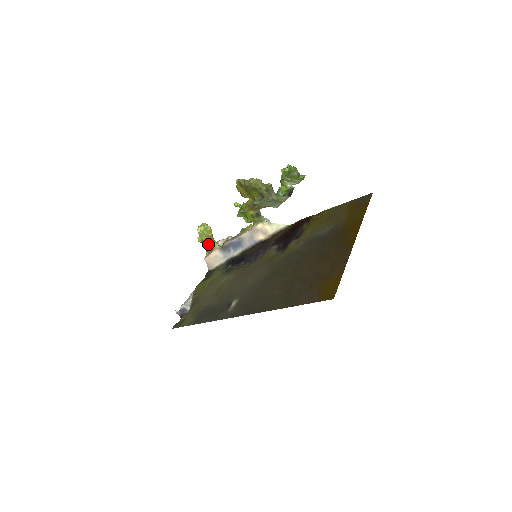
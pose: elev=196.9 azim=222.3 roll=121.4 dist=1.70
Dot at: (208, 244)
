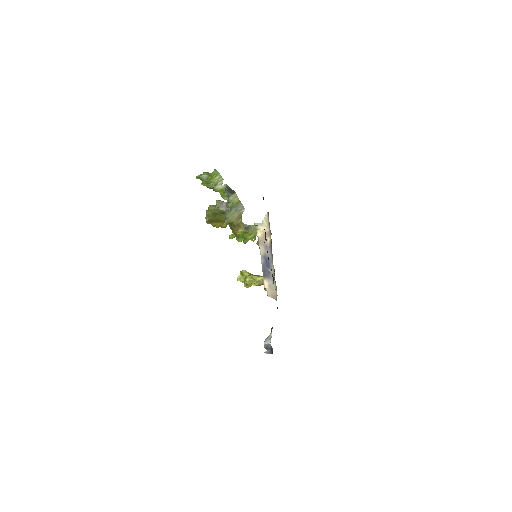
Dot at: (253, 283)
